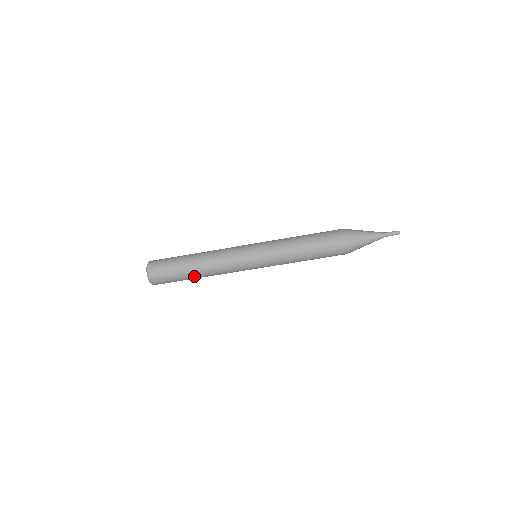
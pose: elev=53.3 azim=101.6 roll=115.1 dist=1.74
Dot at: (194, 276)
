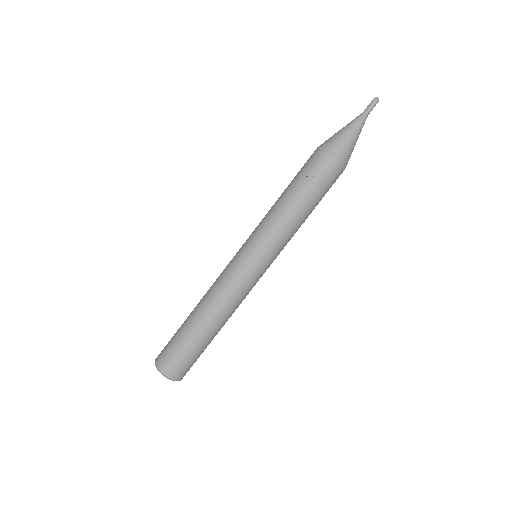
Dot at: (214, 334)
